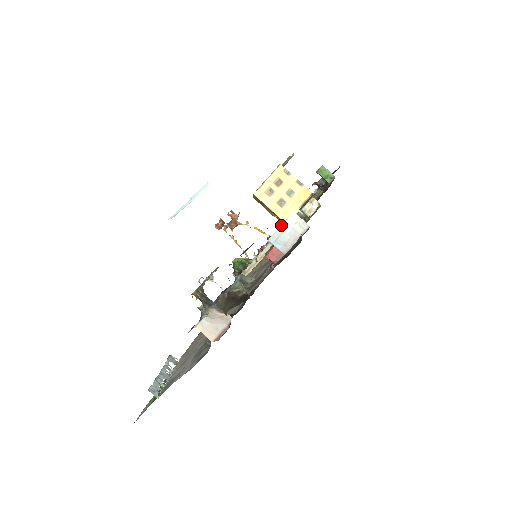
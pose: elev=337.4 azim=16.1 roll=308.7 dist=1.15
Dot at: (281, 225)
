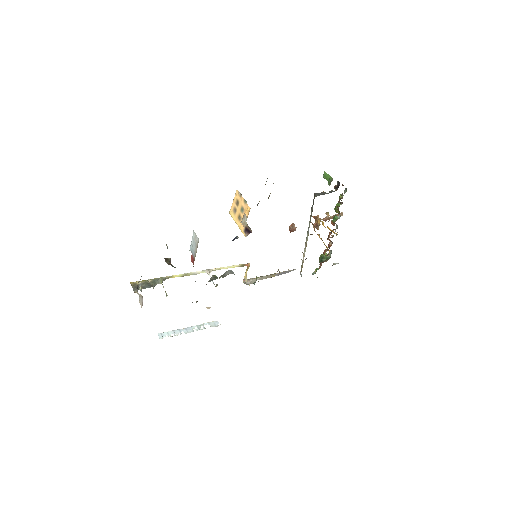
Dot at: (192, 240)
